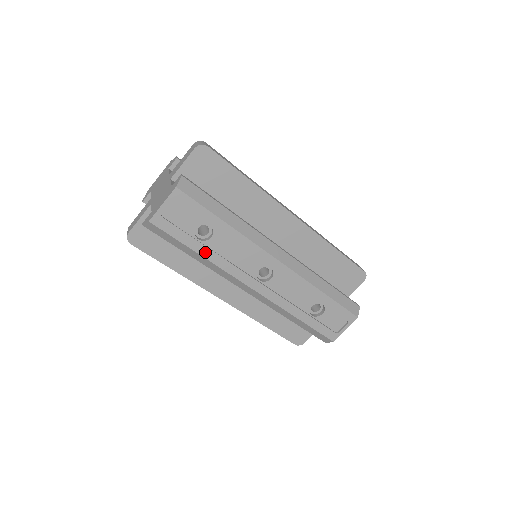
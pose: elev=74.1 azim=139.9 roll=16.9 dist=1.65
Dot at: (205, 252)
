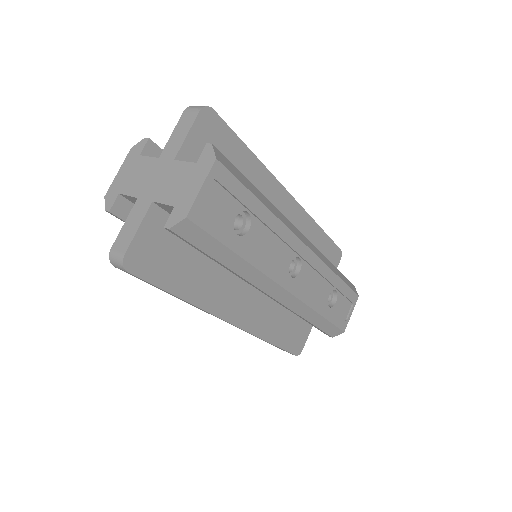
Dot at: (245, 251)
